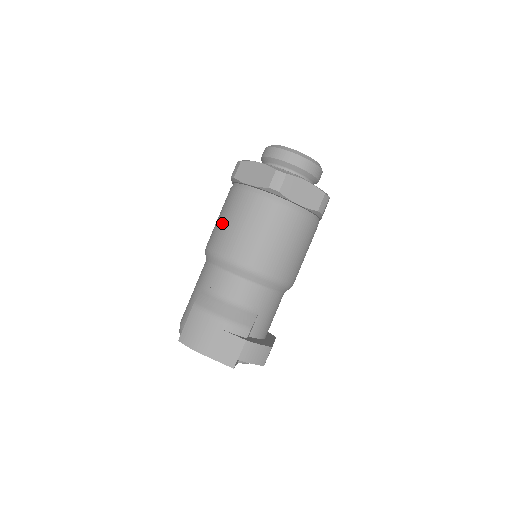
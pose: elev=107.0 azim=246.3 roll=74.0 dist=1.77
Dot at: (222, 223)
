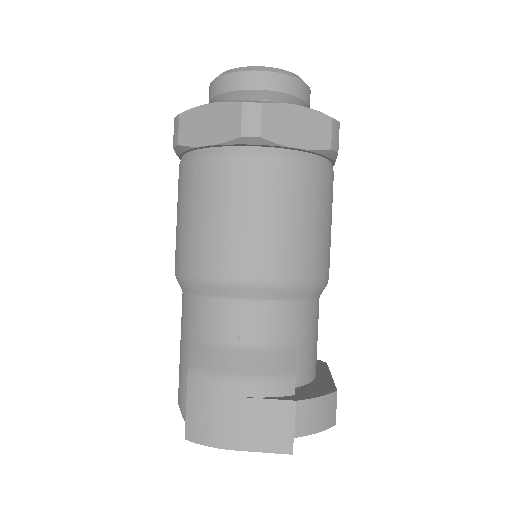
Dot at: (185, 224)
